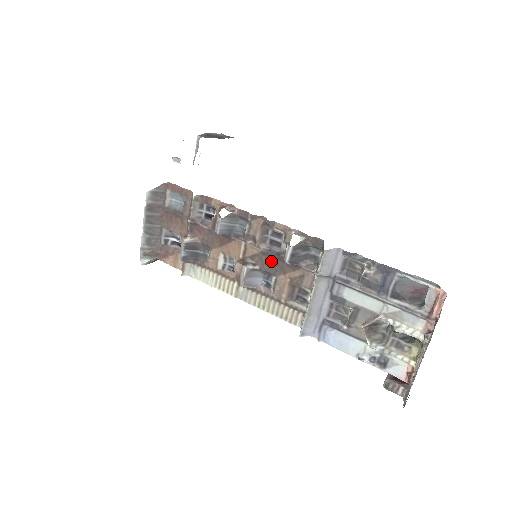
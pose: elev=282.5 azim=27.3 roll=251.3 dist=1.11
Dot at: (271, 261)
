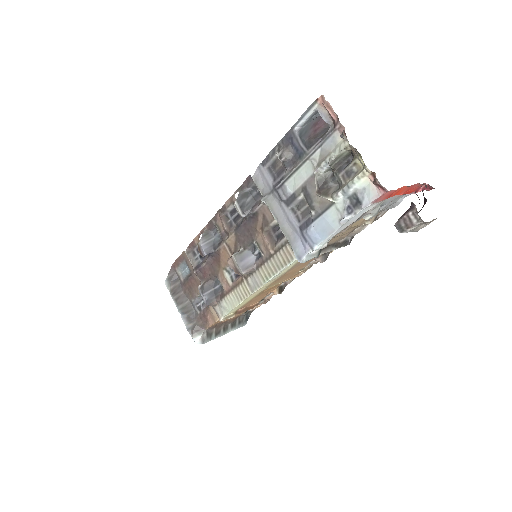
Dot at: (244, 233)
